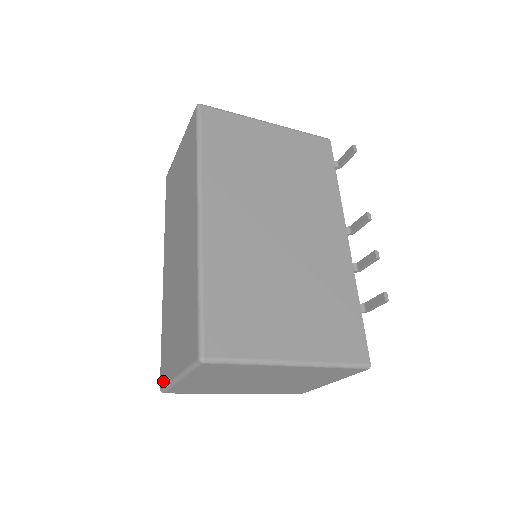
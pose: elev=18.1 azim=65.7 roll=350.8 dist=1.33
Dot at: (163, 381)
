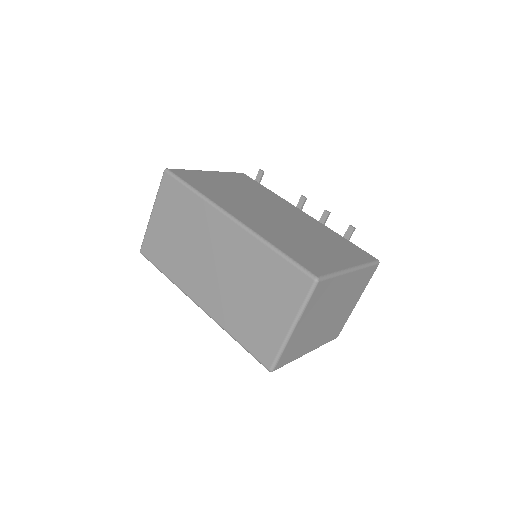
Dot at: (270, 357)
